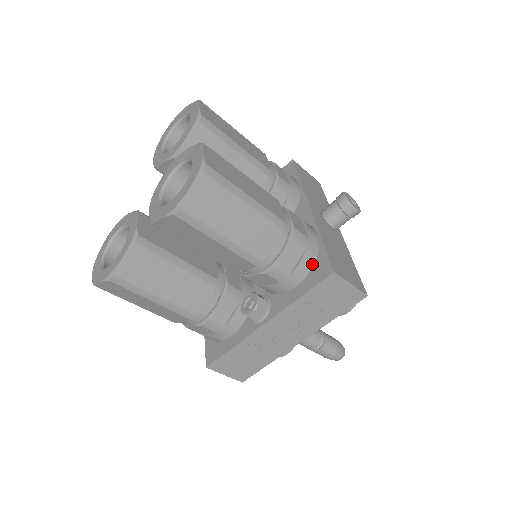
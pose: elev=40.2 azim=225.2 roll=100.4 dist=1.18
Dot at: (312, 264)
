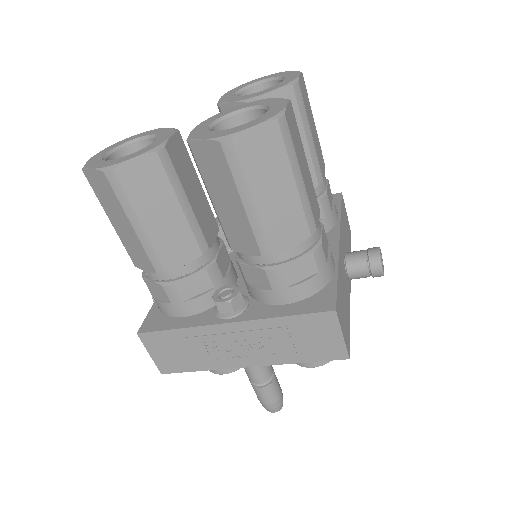
Dot at: (315, 291)
